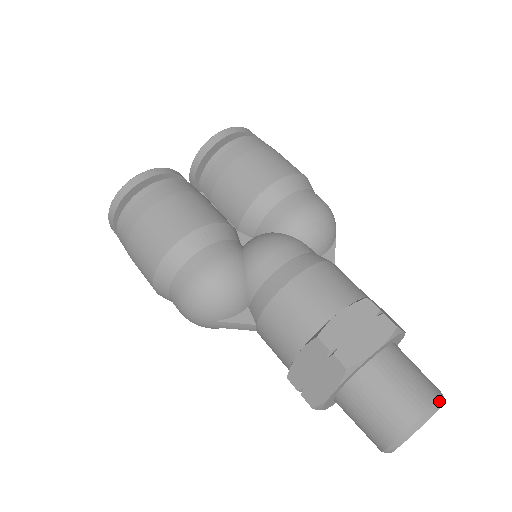
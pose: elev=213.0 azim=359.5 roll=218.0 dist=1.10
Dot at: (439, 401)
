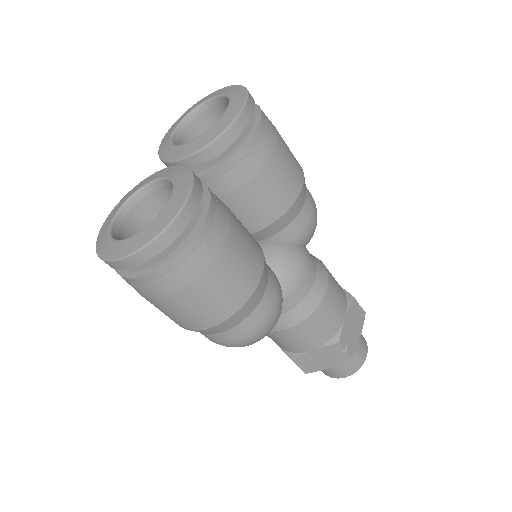
Dot at: (366, 344)
